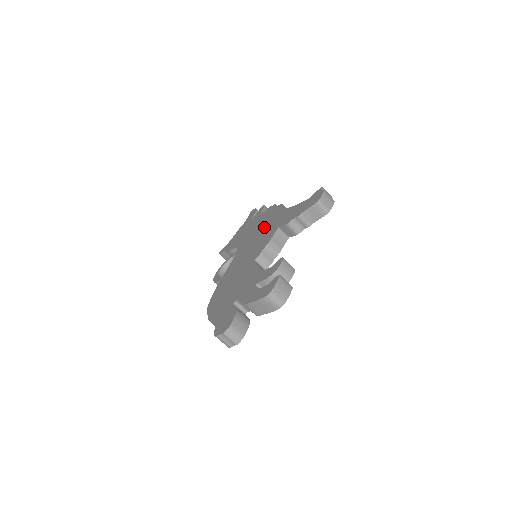
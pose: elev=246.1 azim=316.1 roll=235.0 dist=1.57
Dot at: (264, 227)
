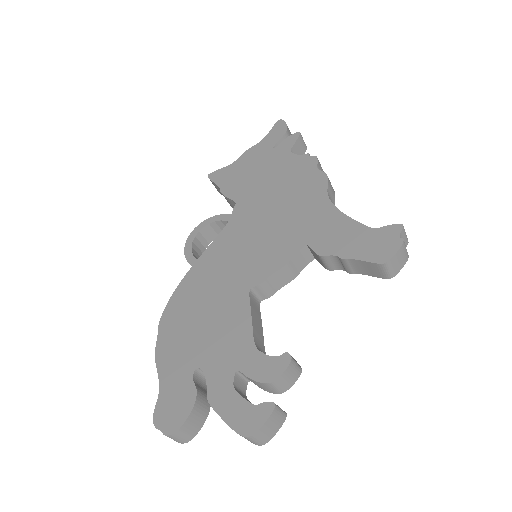
Dot at: (285, 207)
